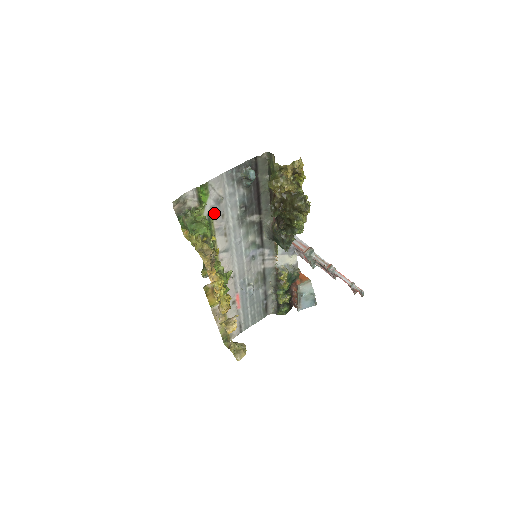
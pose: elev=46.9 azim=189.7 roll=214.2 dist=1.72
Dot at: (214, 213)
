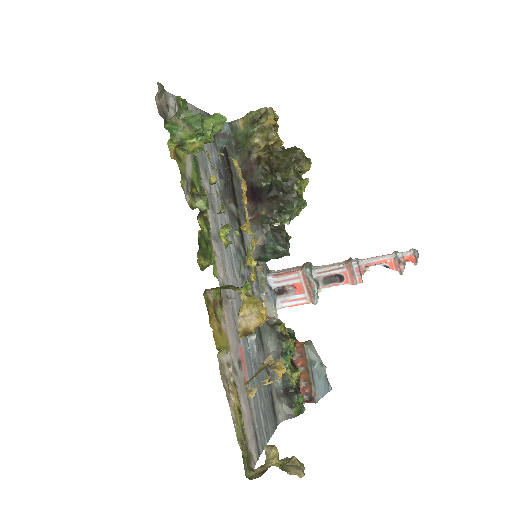
Dot at: (197, 157)
